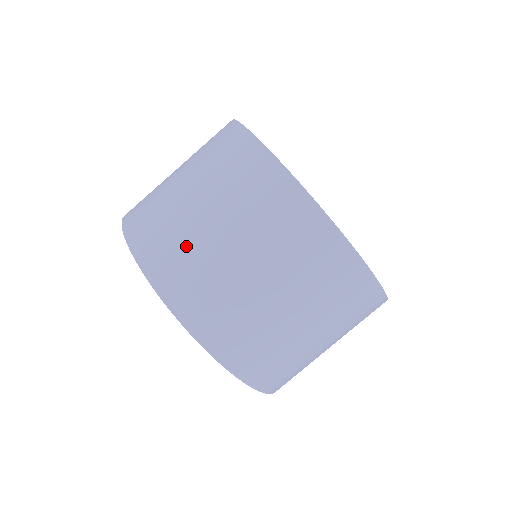
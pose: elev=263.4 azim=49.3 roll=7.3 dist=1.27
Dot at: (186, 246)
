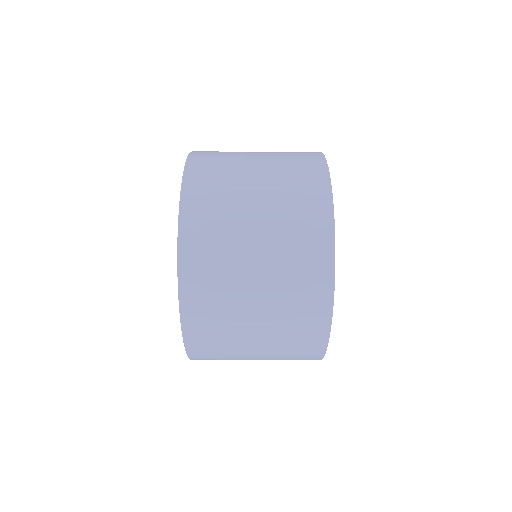
Dot at: (226, 336)
